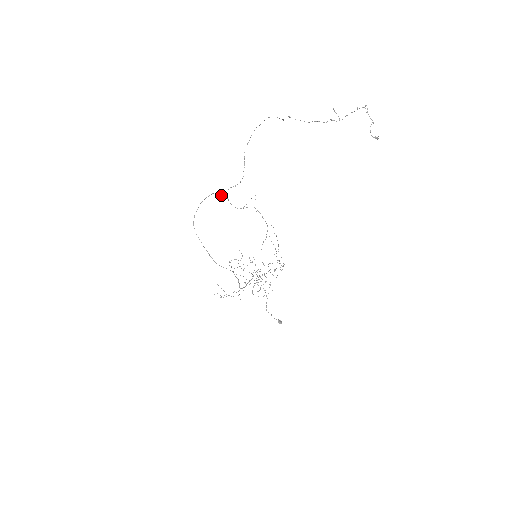
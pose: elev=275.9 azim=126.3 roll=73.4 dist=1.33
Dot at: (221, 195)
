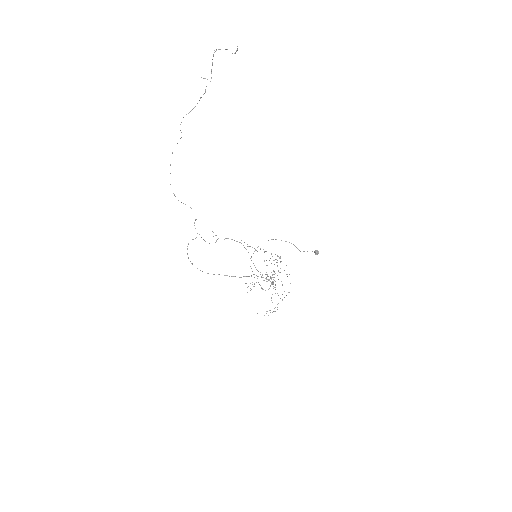
Dot at: occluded
